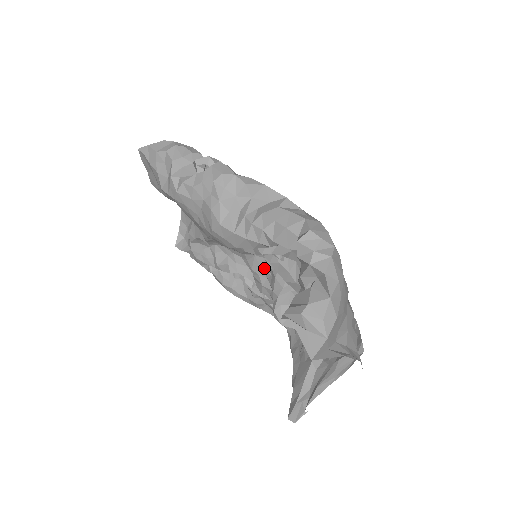
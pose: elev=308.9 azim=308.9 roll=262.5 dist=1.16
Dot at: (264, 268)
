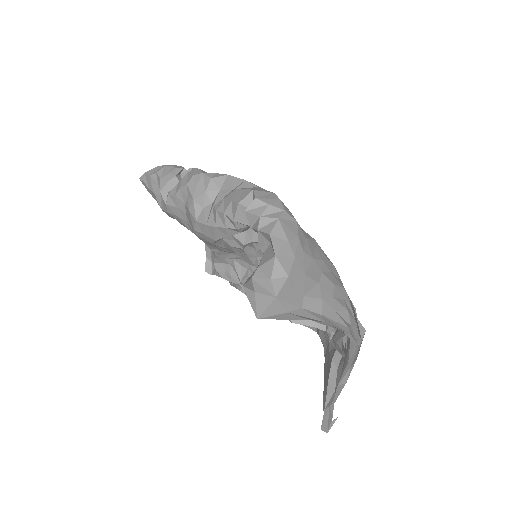
Dot at: occluded
